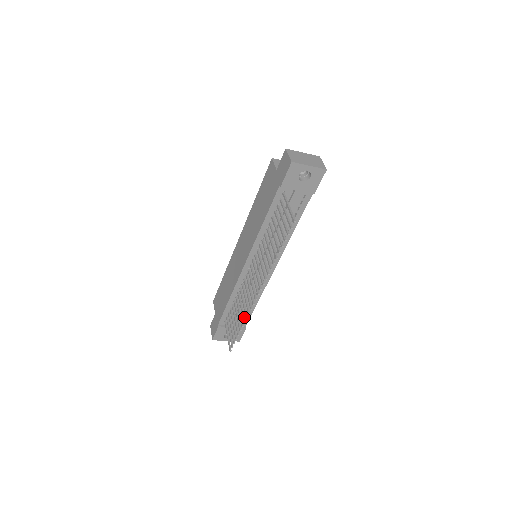
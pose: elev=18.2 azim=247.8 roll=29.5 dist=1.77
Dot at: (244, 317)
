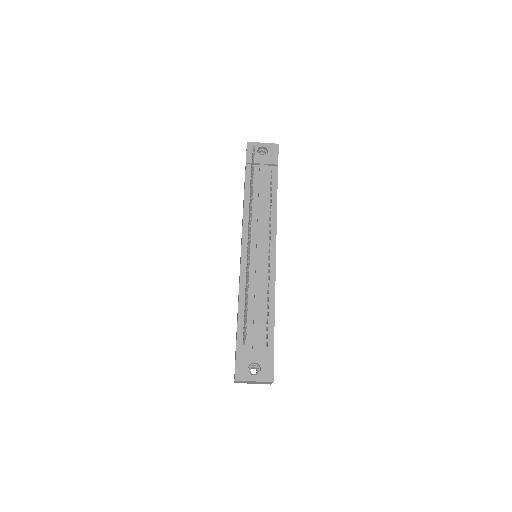
Dot at: occluded
